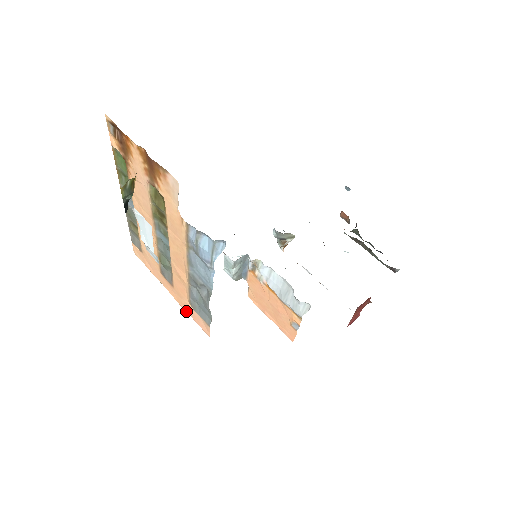
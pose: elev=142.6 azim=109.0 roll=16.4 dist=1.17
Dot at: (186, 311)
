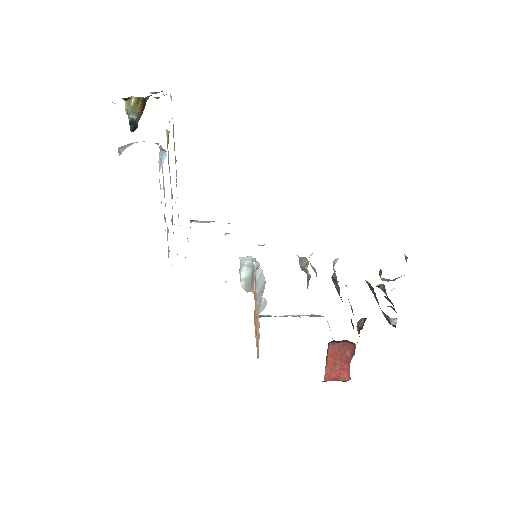
Dot at: occluded
